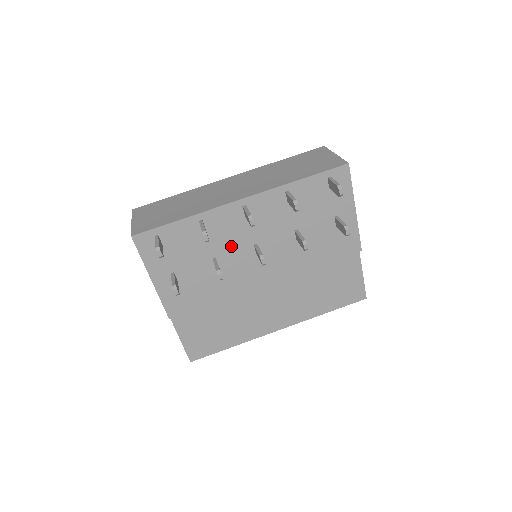
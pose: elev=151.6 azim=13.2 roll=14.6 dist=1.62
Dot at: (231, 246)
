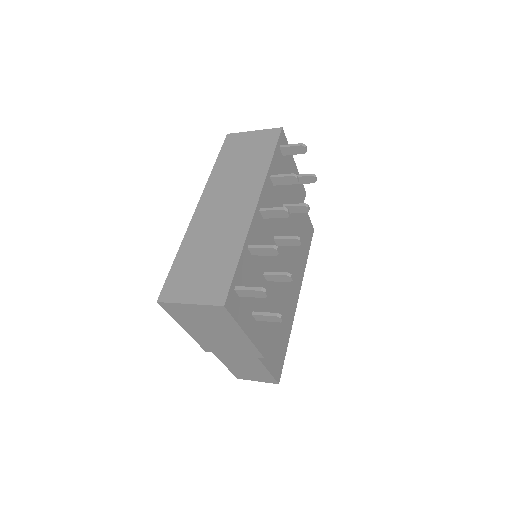
Dot at: occluded
